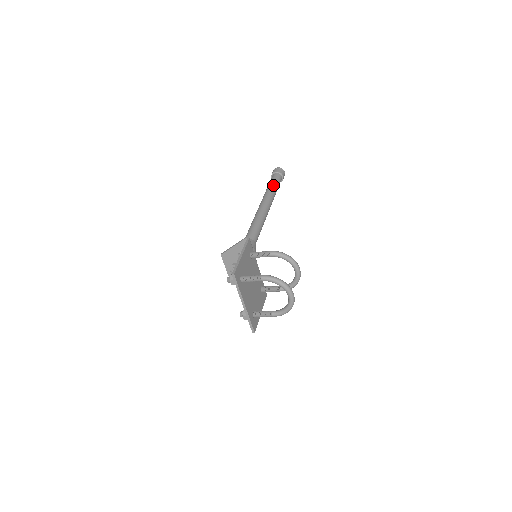
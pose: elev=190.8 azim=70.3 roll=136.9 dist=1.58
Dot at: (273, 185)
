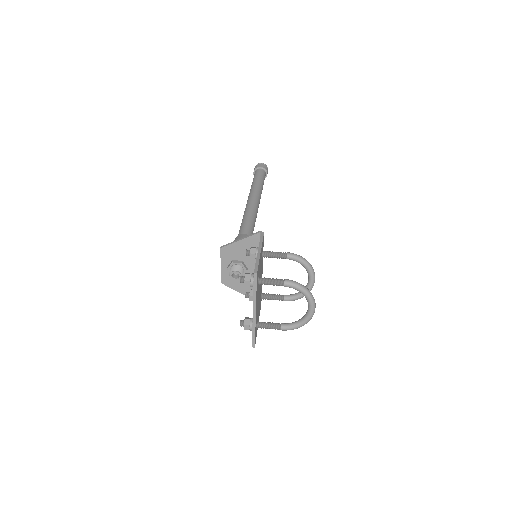
Dot at: (260, 180)
